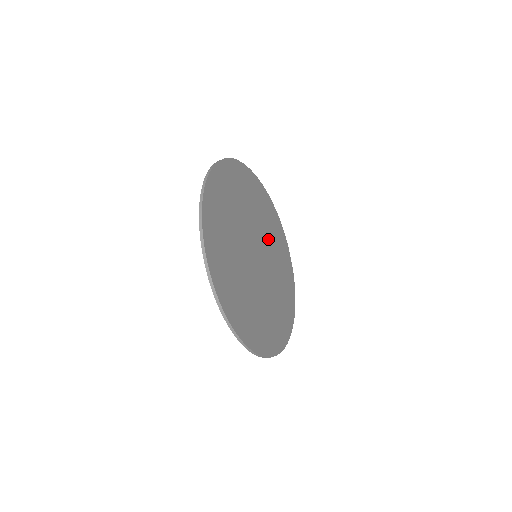
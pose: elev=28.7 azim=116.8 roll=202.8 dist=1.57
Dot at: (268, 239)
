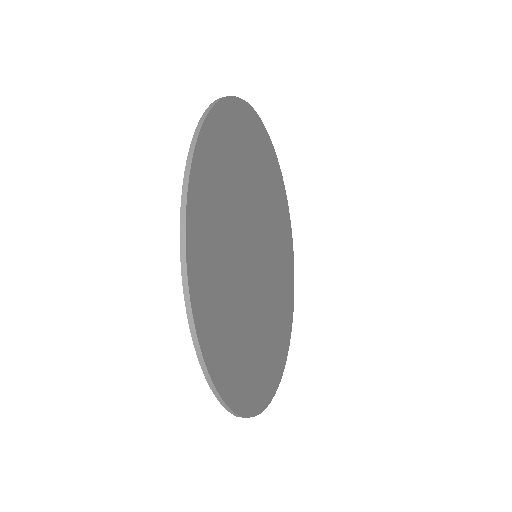
Dot at: (274, 242)
